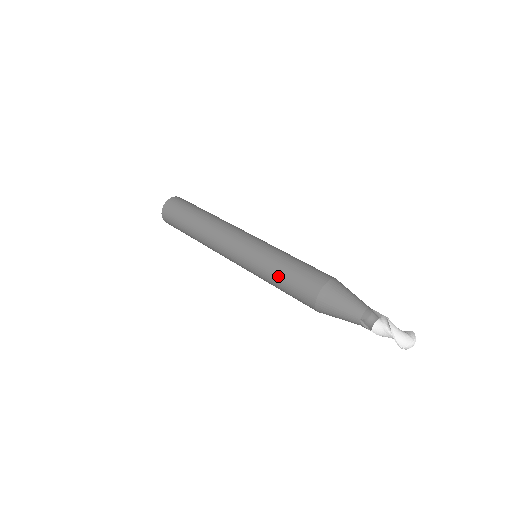
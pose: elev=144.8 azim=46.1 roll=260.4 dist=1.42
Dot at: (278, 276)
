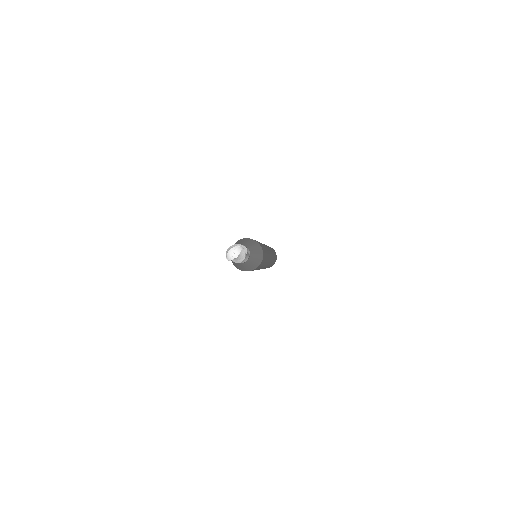
Dot at: occluded
